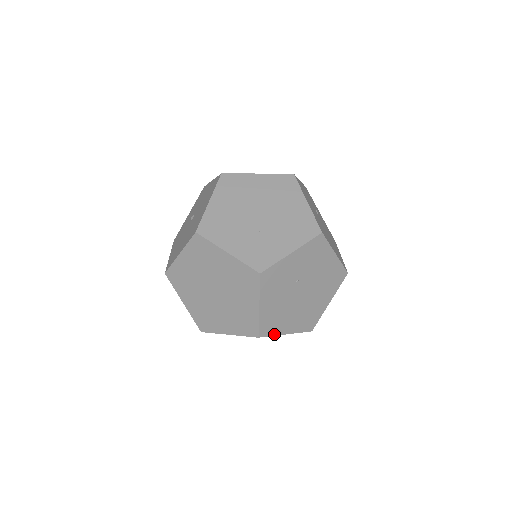
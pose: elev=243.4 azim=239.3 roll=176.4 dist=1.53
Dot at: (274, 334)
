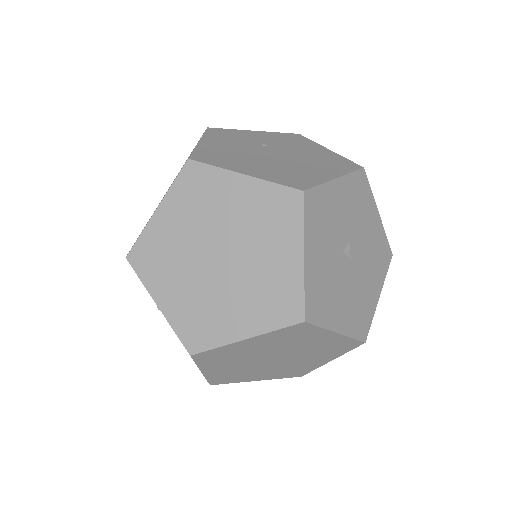
Dot at: (218, 167)
